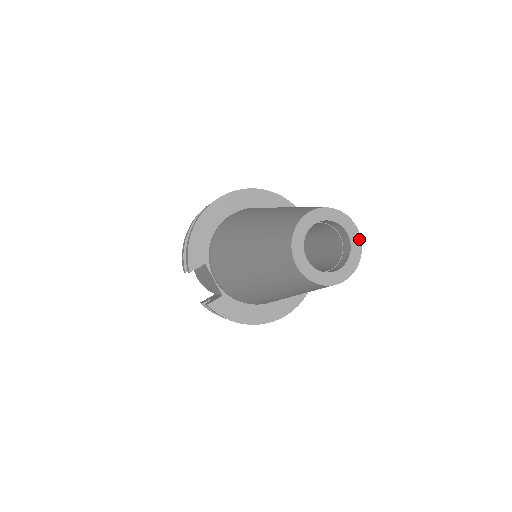
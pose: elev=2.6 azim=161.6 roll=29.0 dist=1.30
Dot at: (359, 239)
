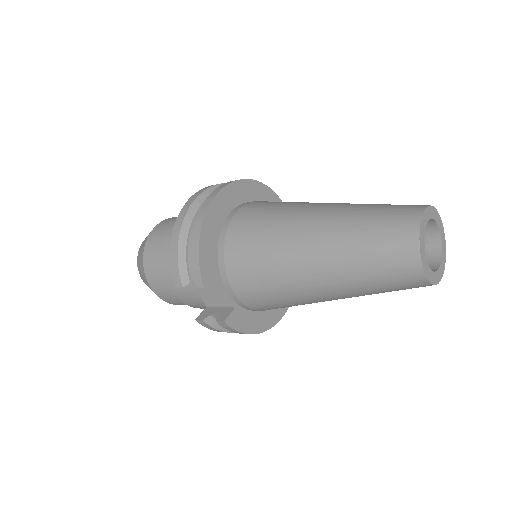
Dot at: (444, 234)
